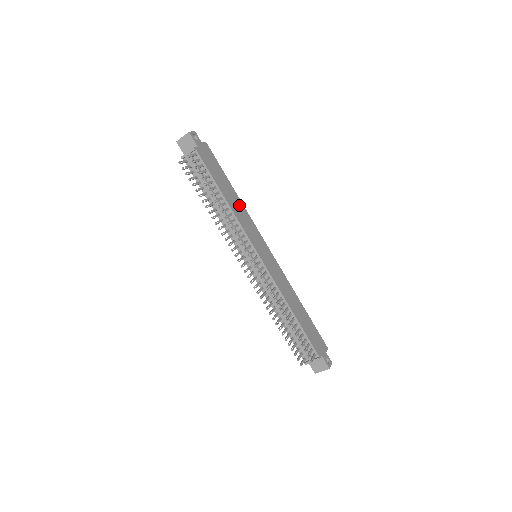
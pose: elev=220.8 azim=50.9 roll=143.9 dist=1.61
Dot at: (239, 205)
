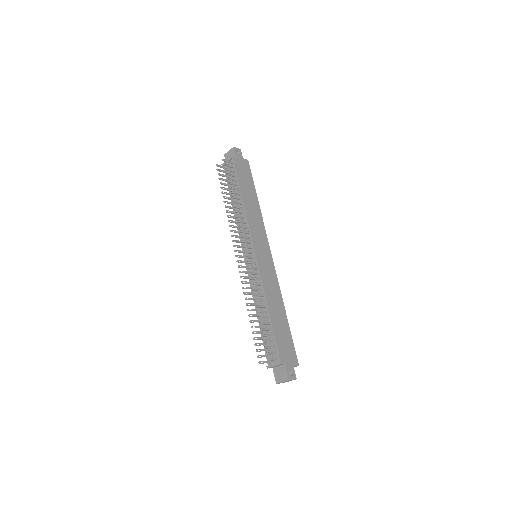
Dot at: (256, 211)
